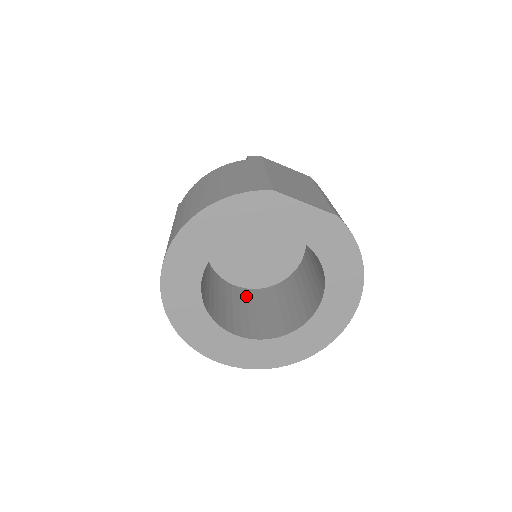
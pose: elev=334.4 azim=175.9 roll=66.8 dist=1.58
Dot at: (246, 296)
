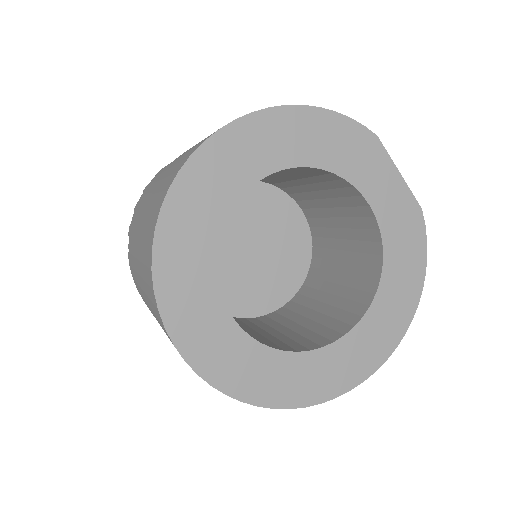
Dot at: occluded
